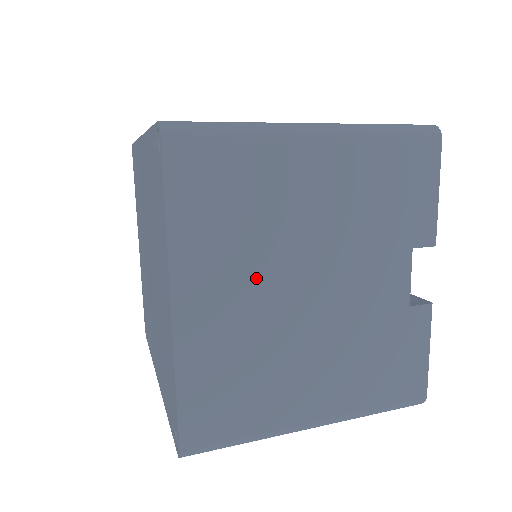
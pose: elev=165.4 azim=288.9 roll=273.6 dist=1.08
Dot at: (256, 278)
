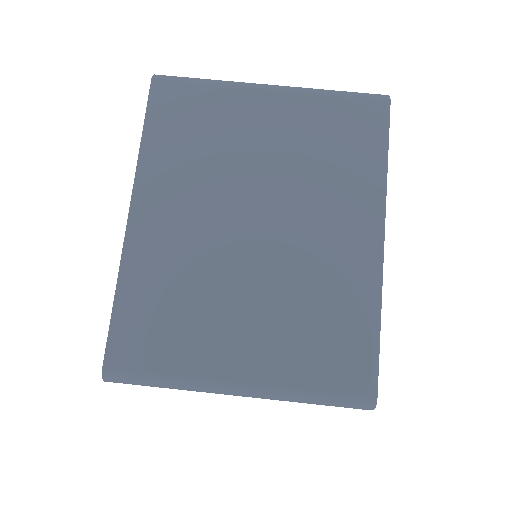
Dot at: occluded
